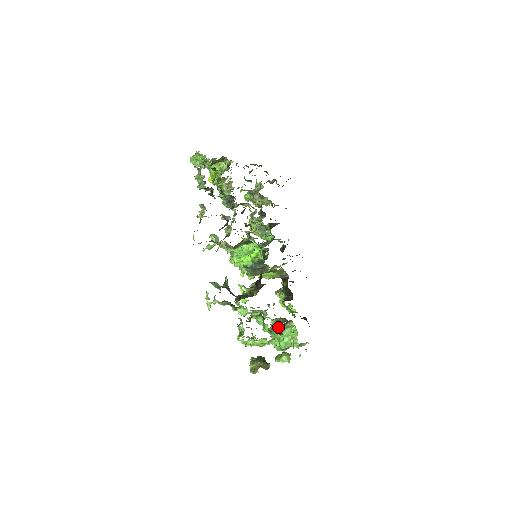
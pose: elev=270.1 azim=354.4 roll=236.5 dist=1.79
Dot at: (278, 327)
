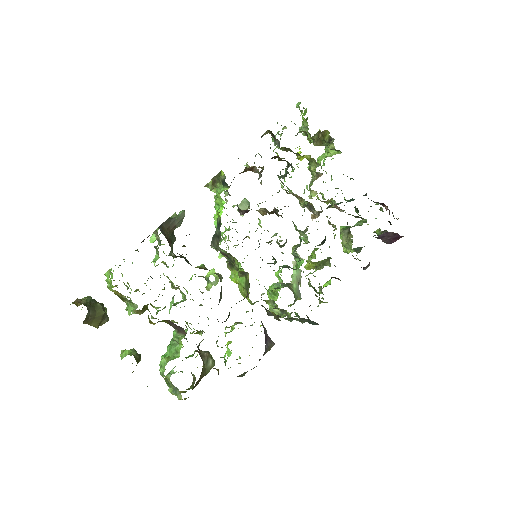
Dot at: occluded
